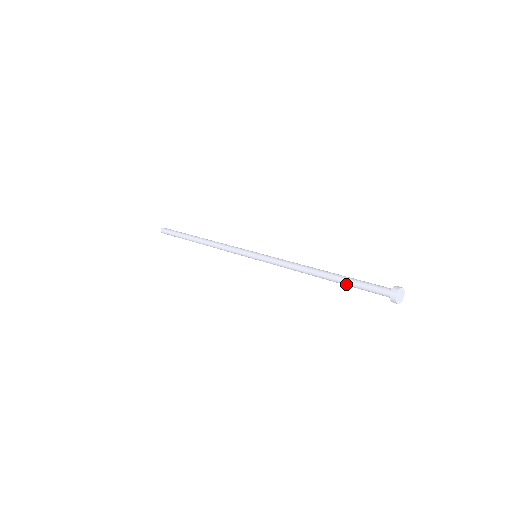
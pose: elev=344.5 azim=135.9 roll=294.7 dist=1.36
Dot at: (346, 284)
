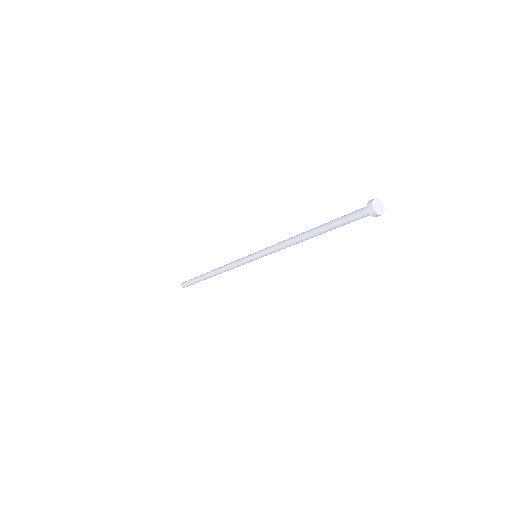
Dot at: (330, 227)
